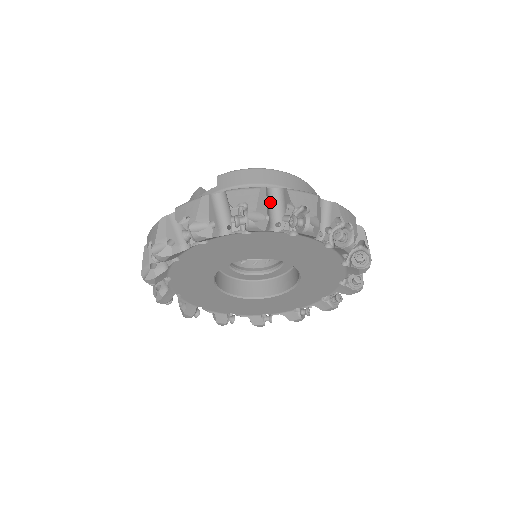
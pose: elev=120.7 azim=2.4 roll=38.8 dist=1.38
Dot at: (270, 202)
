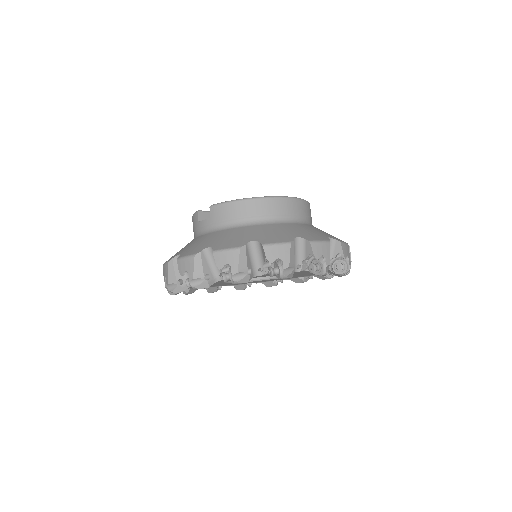
Dot at: (251, 254)
